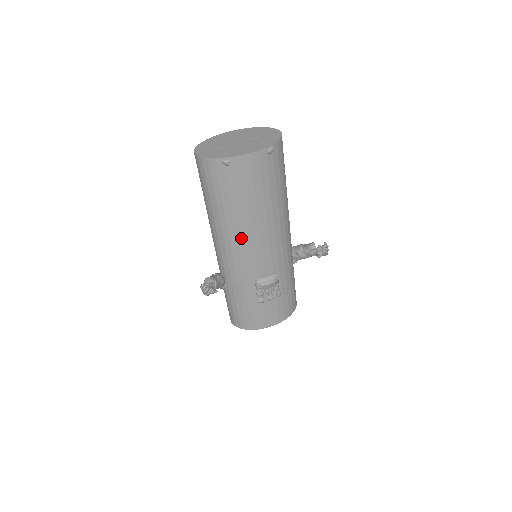
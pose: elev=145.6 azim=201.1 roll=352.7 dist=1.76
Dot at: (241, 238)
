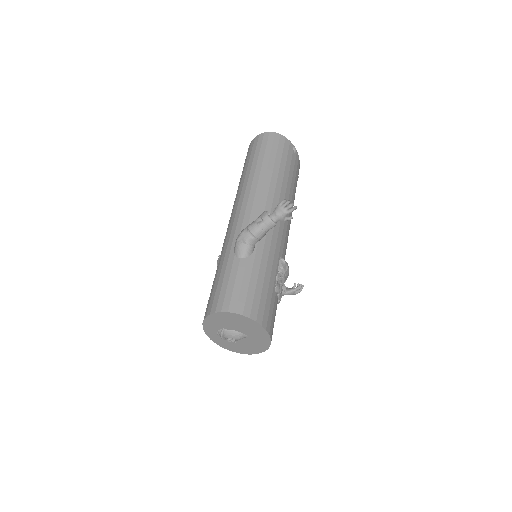
Dot at: occluded
